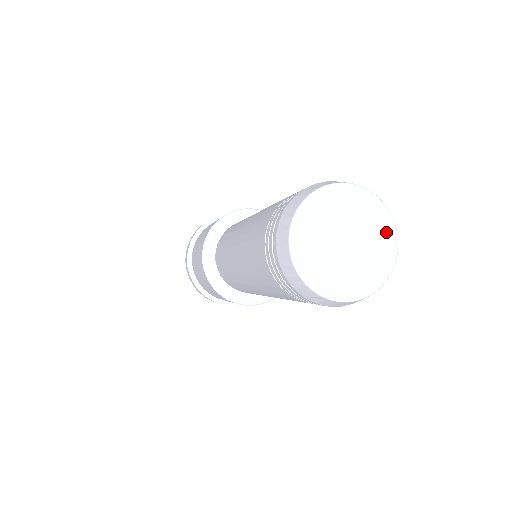
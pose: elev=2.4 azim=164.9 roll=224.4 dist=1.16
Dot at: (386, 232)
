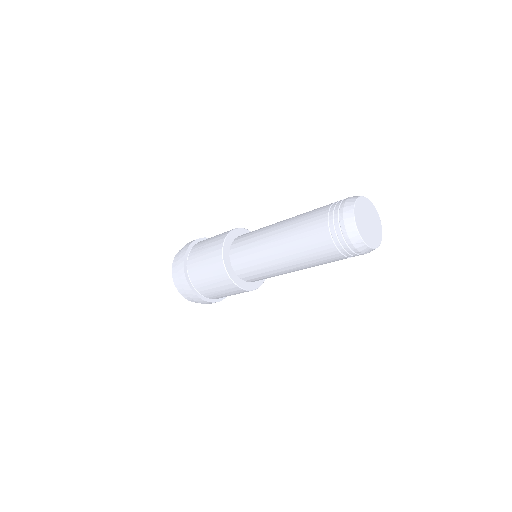
Dot at: (379, 223)
